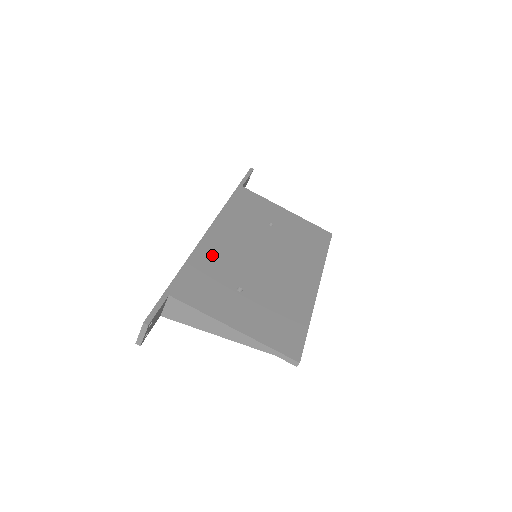
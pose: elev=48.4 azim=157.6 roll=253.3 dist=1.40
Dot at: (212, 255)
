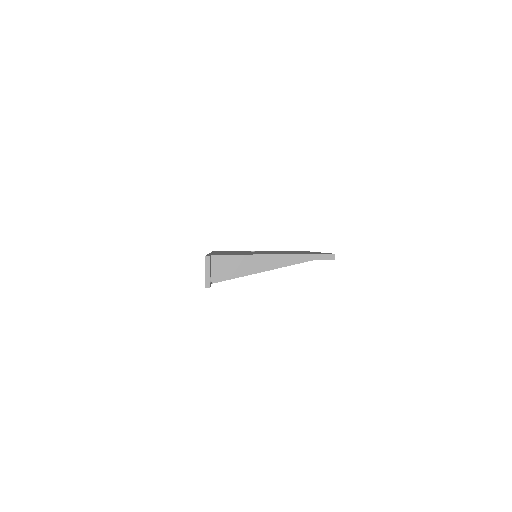
Dot at: occluded
